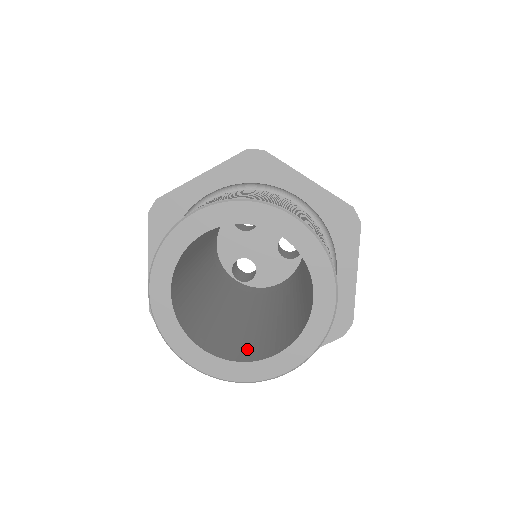
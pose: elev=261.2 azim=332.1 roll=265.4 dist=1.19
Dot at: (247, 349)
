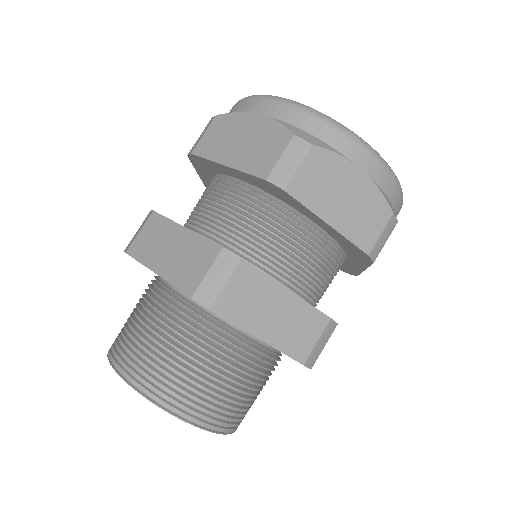
Dot at: occluded
